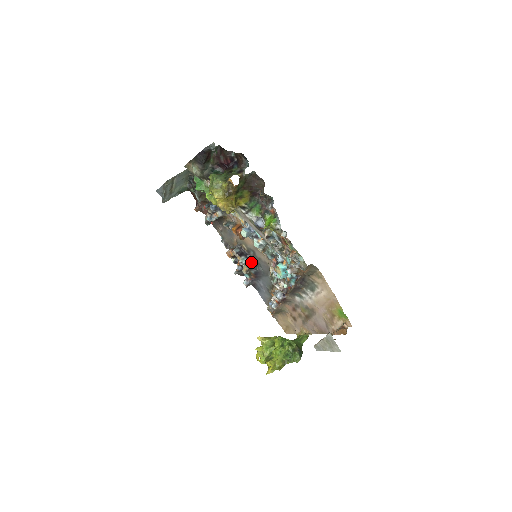
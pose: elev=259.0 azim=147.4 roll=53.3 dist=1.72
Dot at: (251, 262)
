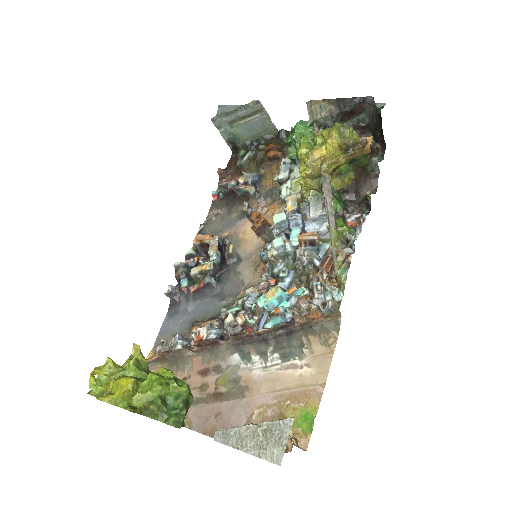
Dot at: (219, 268)
